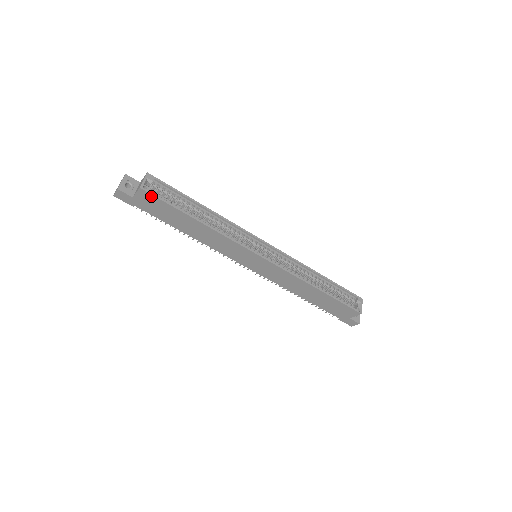
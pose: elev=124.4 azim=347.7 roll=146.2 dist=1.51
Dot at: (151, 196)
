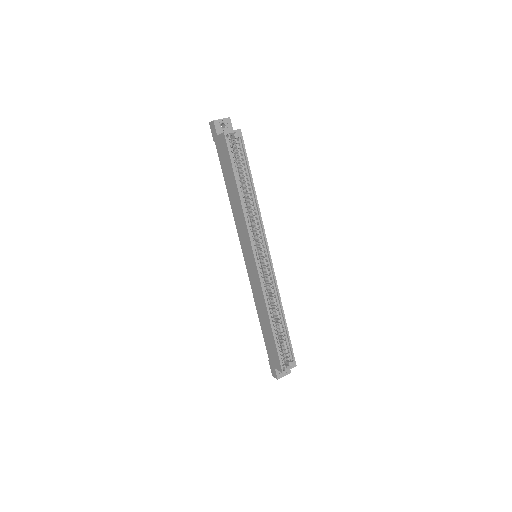
Dot at: (226, 145)
